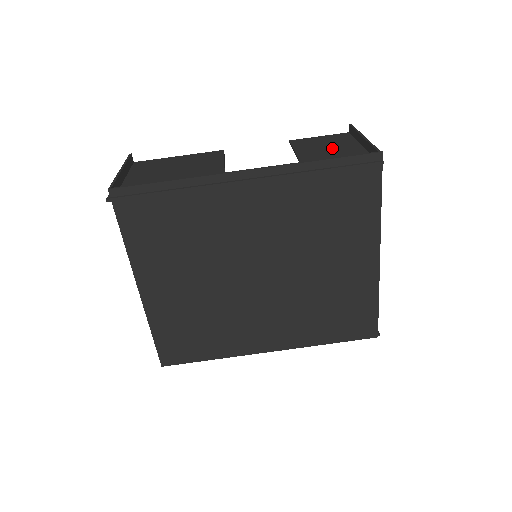
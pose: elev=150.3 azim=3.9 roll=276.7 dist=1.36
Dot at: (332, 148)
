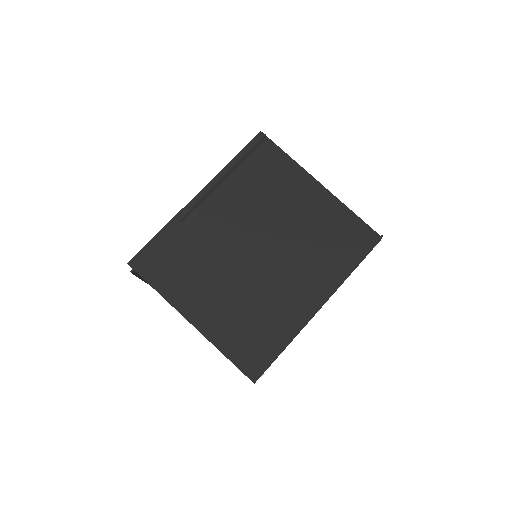
Dot at: occluded
